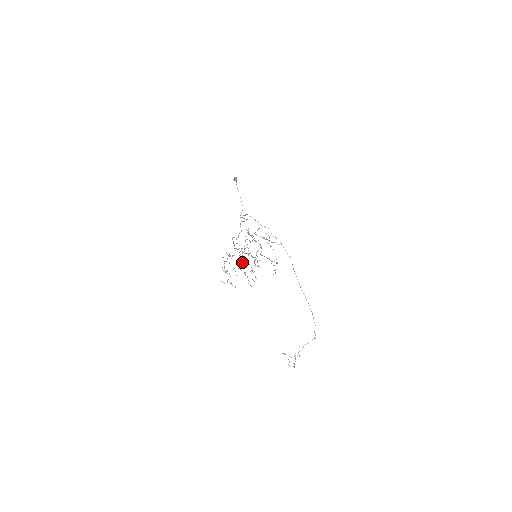
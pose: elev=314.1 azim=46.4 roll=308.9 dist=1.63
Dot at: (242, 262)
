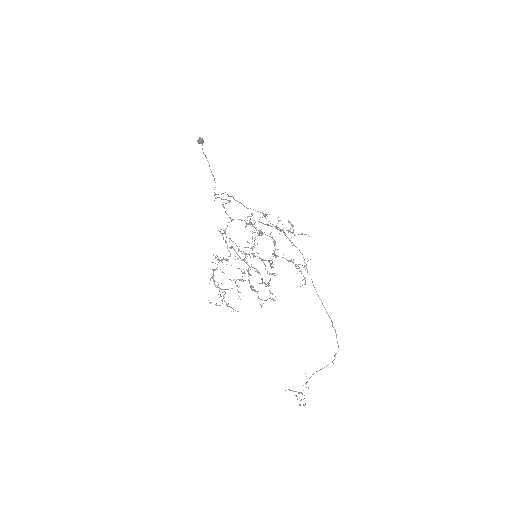
Dot at: occluded
